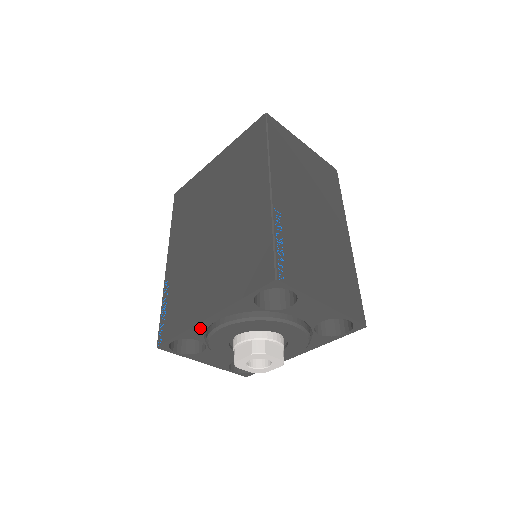
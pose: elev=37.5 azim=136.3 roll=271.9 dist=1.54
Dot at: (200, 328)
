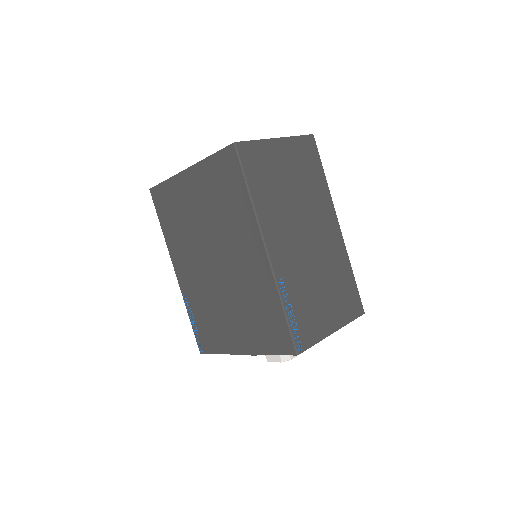
Dot at: occluded
